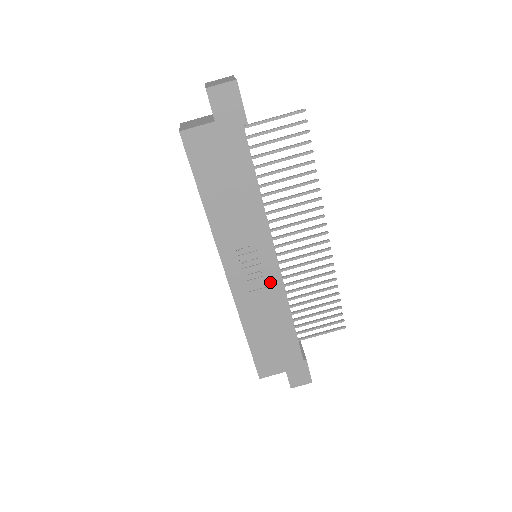
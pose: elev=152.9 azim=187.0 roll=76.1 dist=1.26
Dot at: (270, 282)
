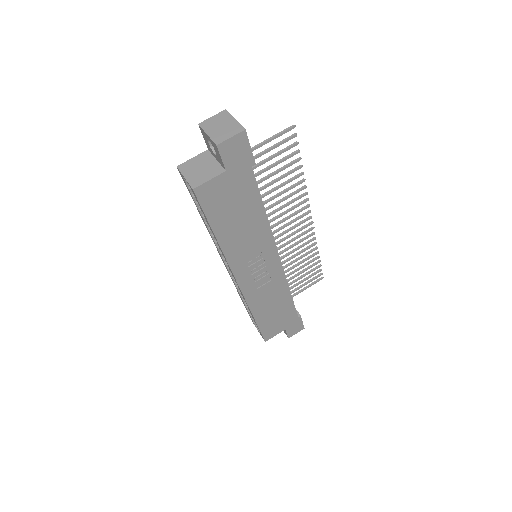
Dot at: (274, 276)
